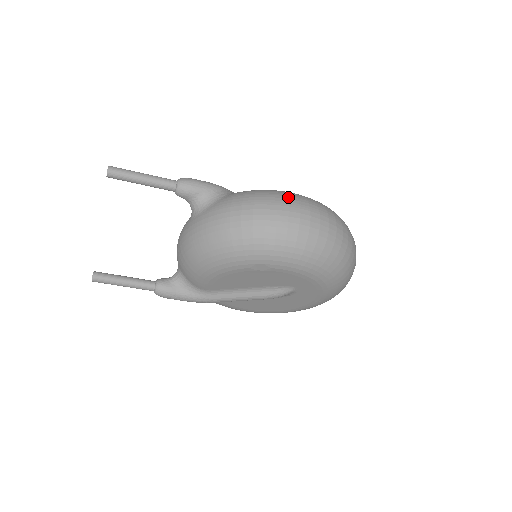
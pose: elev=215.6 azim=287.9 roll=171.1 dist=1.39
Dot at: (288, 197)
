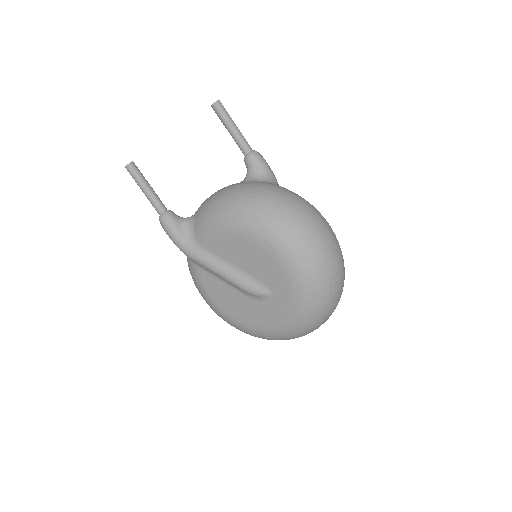
Dot at: (324, 218)
